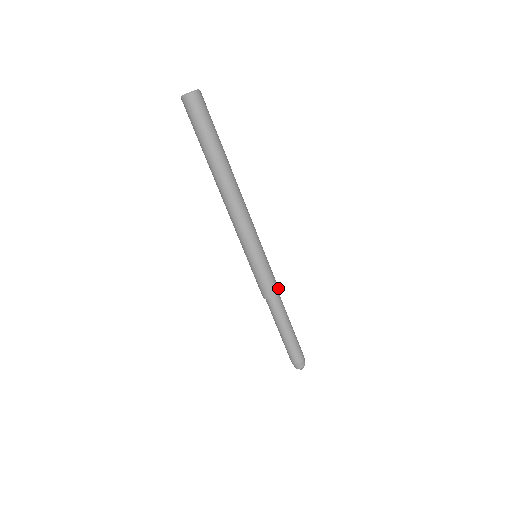
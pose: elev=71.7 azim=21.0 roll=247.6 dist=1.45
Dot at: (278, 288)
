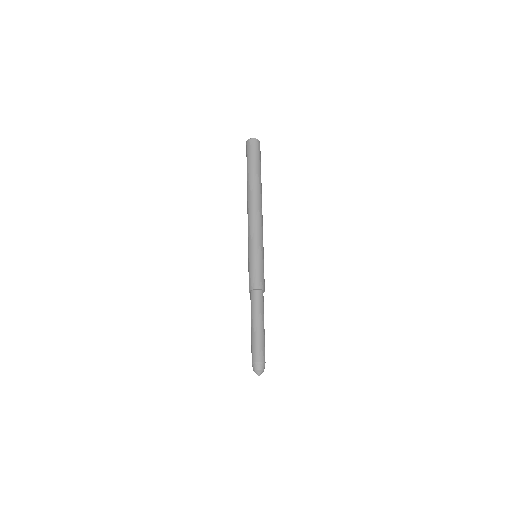
Dot at: (264, 288)
